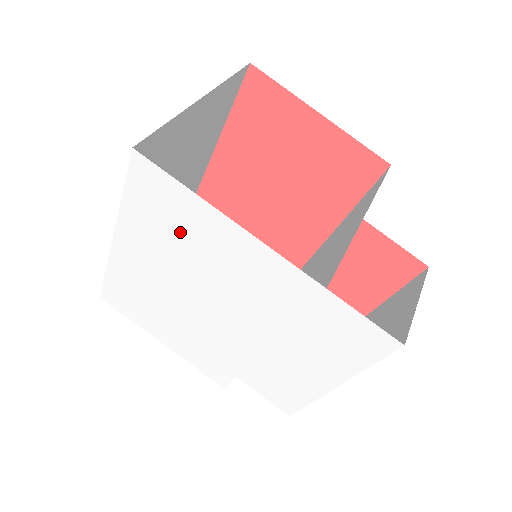
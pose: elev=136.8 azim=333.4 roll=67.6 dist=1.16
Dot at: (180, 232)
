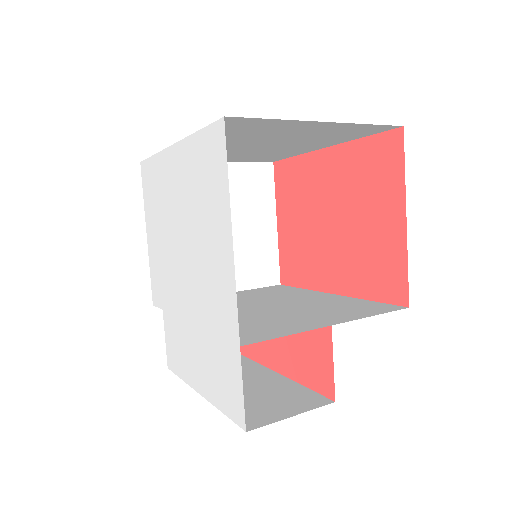
Dot at: (205, 199)
